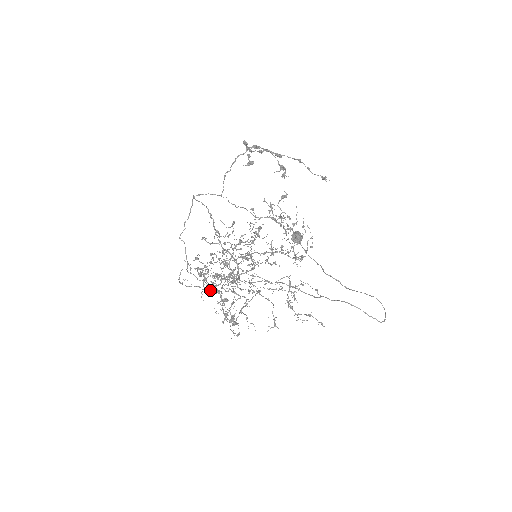
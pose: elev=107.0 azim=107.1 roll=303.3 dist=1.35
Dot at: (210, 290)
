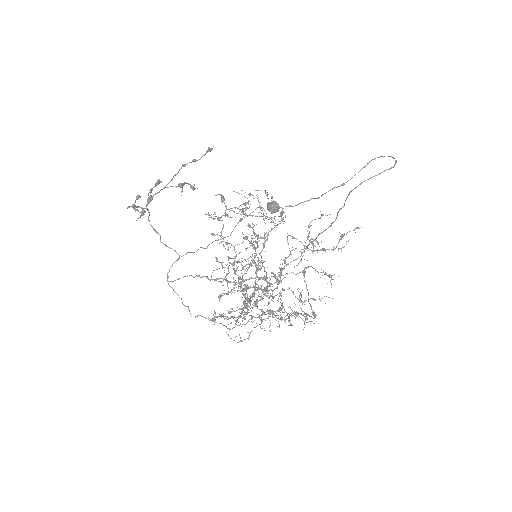
Dot at: (251, 319)
